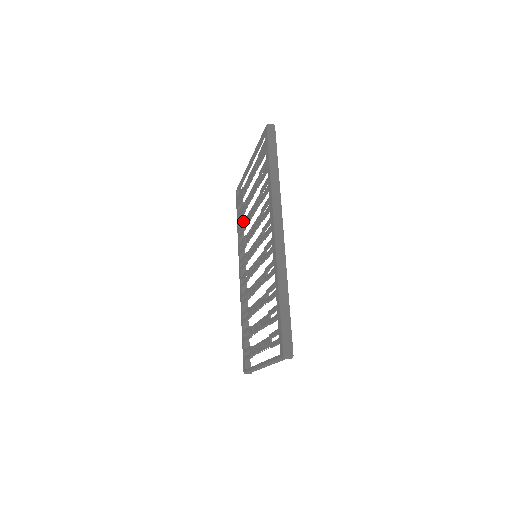
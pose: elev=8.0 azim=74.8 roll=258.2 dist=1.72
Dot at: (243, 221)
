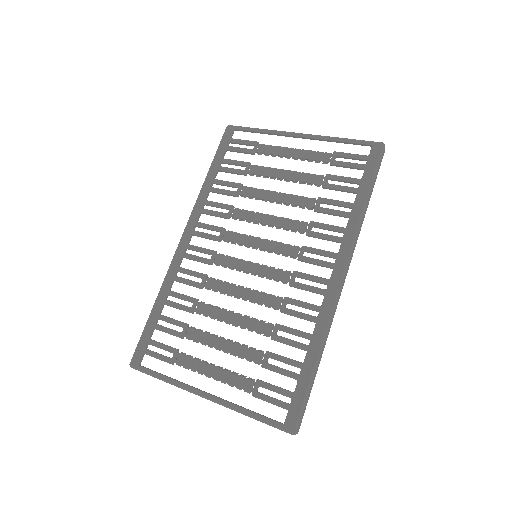
Dot at: (237, 184)
